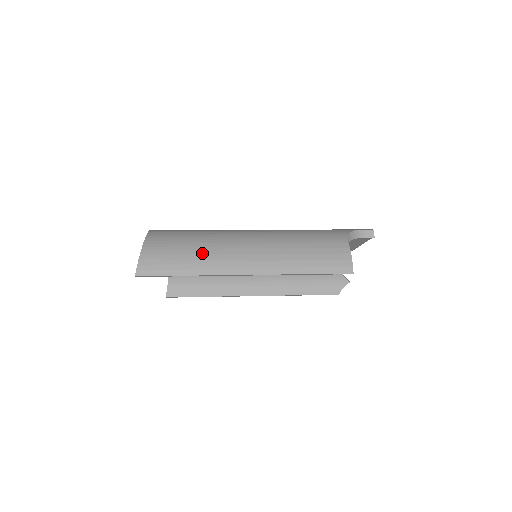
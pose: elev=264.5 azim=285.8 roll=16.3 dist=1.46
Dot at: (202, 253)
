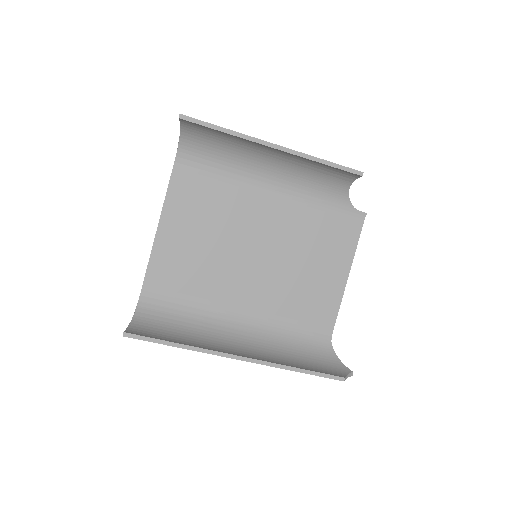
Dot at: occluded
